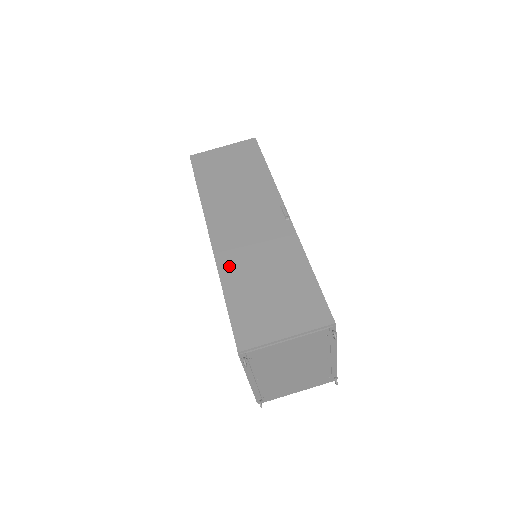
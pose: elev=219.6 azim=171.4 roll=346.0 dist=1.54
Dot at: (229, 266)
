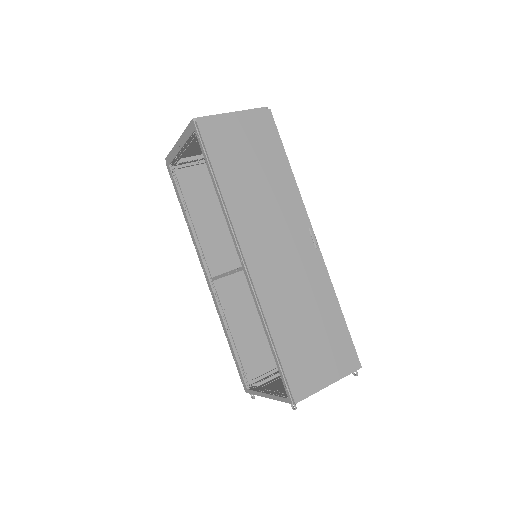
Dot at: (273, 306)
